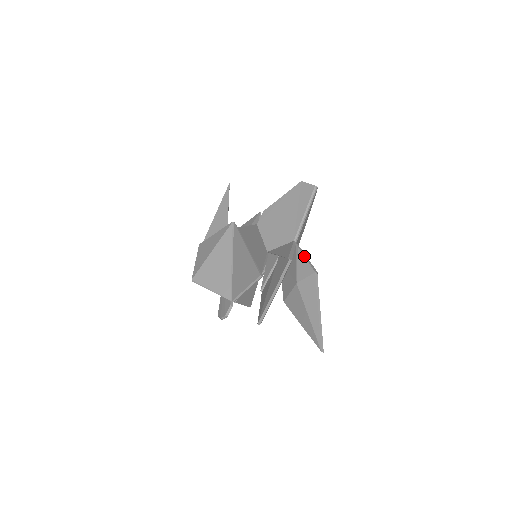
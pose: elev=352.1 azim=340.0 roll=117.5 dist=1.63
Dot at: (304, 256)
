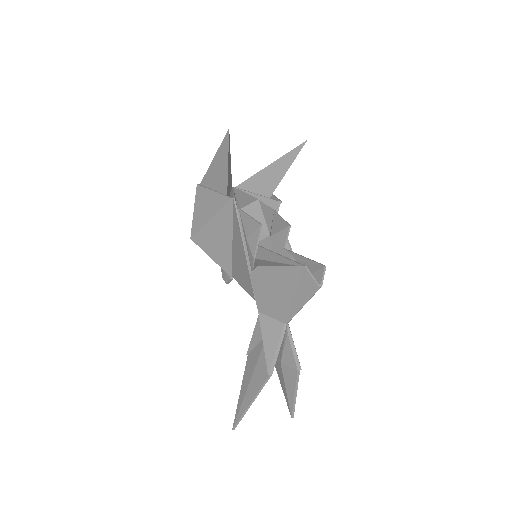
Dot at: (291, 348)
